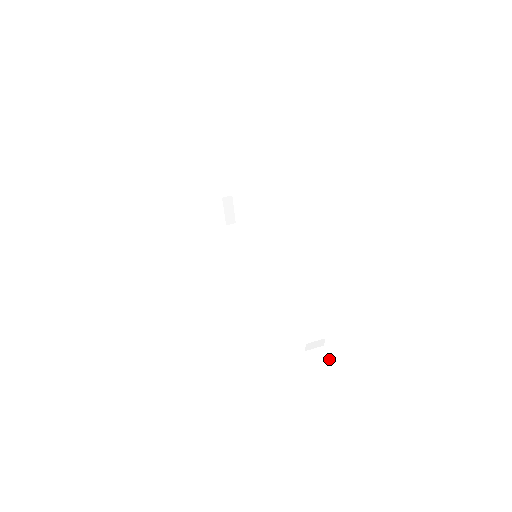
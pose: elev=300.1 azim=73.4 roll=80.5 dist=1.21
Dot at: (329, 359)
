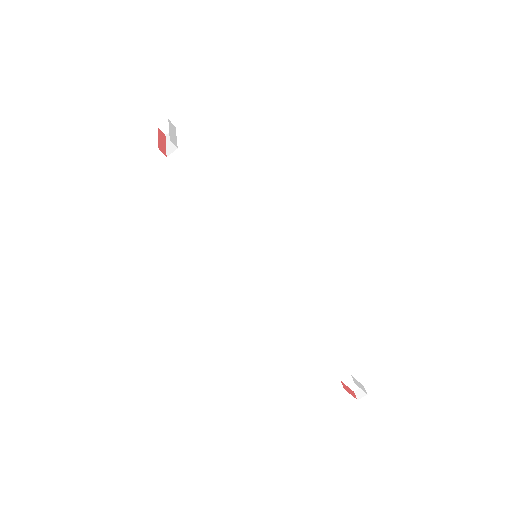
Dot at: (354, 378)
